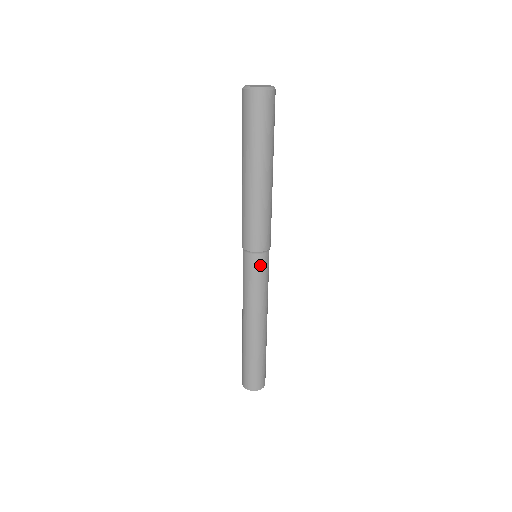
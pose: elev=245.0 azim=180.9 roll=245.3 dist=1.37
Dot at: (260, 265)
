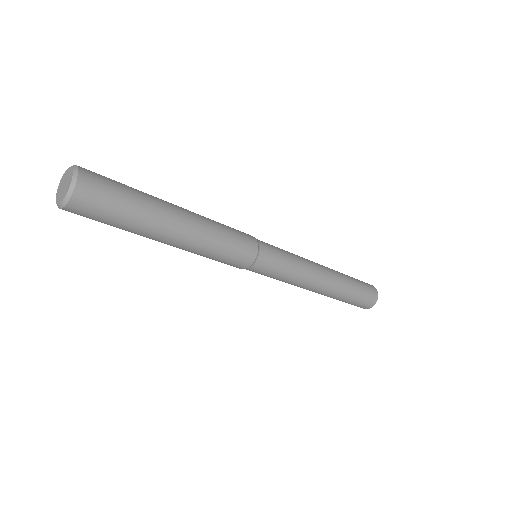
Dot at: (260, 271)
